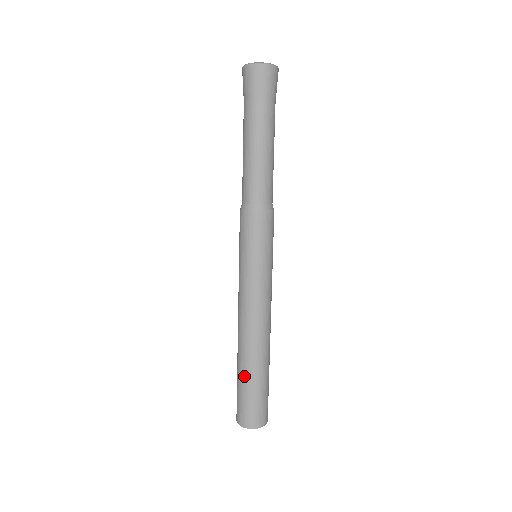
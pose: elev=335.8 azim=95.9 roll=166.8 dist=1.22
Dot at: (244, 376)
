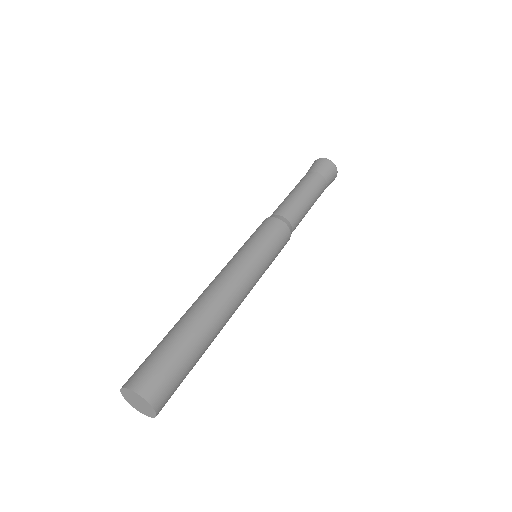
Dot at: (167, 334)
